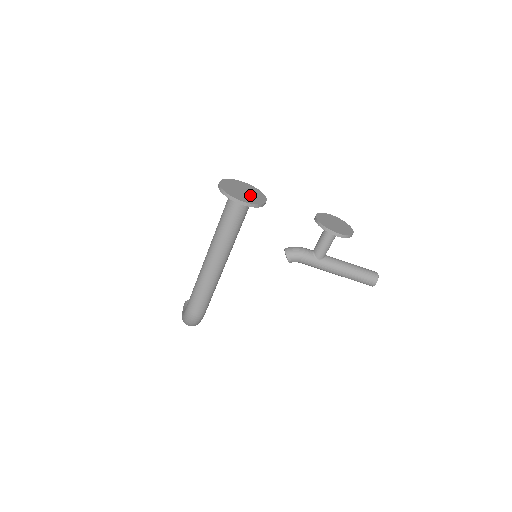
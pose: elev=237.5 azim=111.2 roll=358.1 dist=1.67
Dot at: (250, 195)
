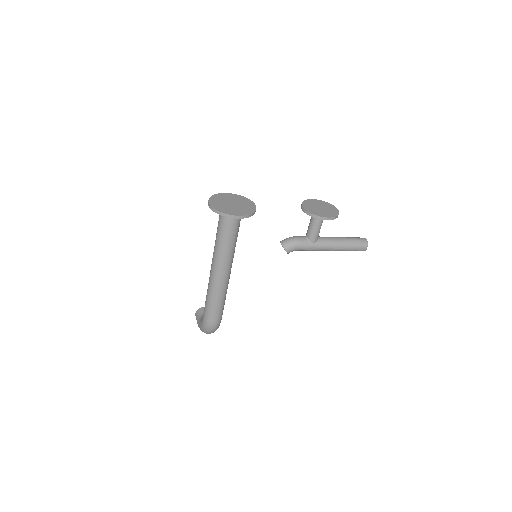
Dot at: (240, 206)
